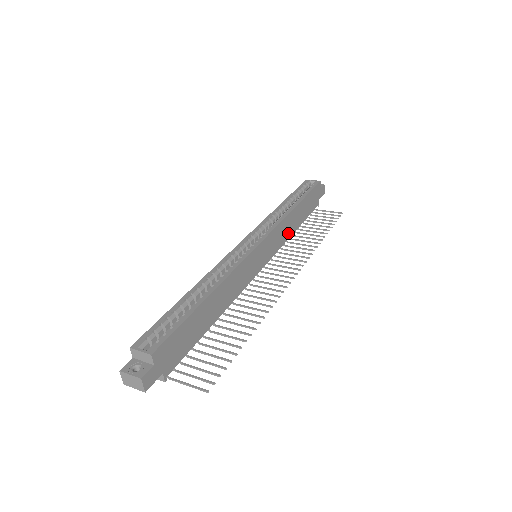
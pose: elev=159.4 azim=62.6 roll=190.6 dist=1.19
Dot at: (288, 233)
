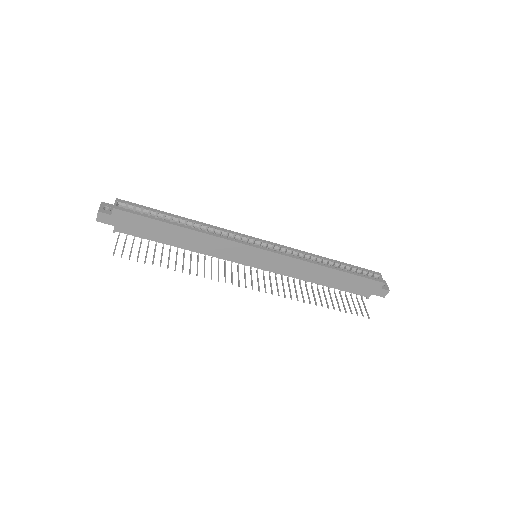
Dot at: (303, 276)
